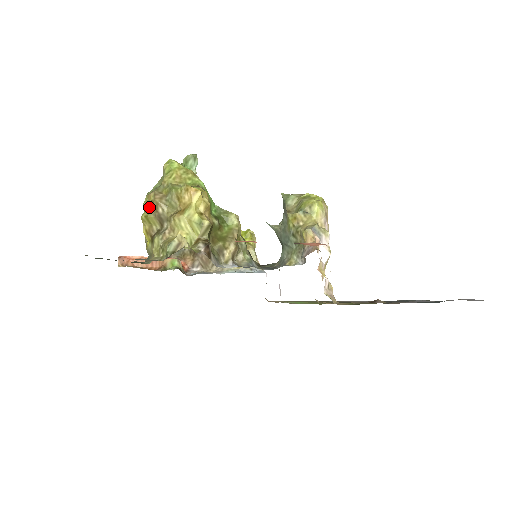
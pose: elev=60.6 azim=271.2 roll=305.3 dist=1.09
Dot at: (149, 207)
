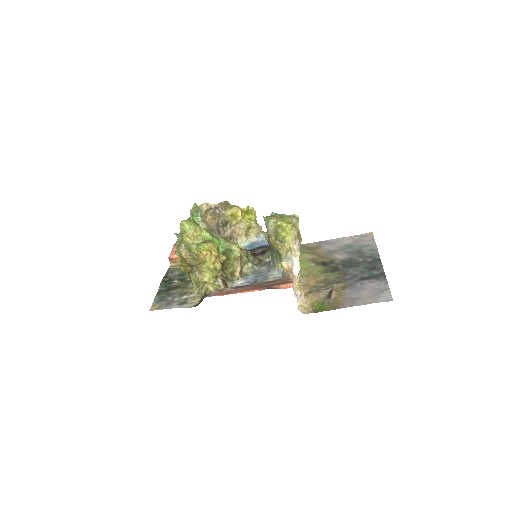
Dot at: (180, 258)
